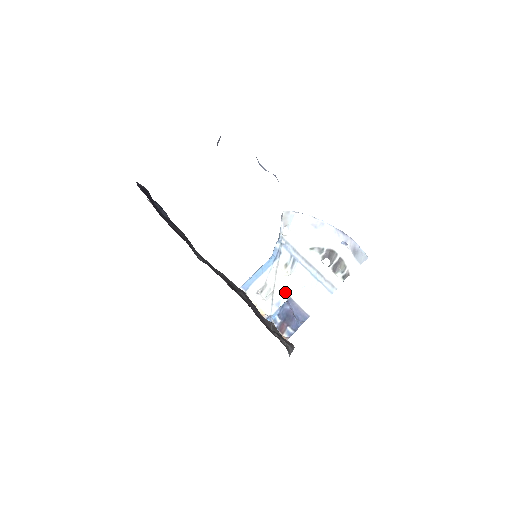
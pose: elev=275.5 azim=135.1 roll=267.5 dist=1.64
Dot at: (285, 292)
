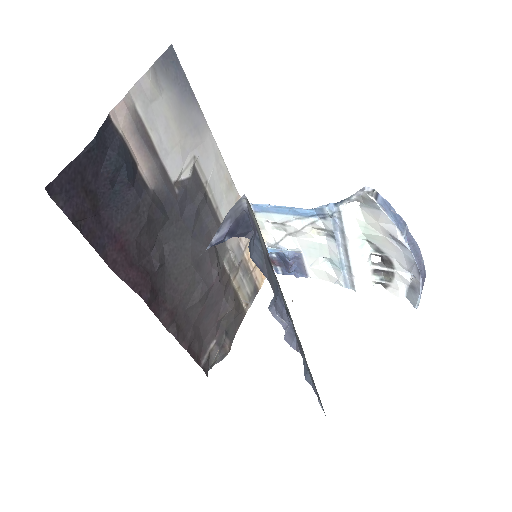
Dot at: (299, 246)
